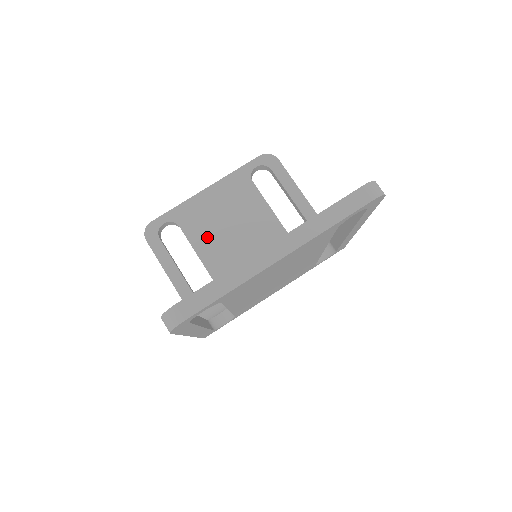
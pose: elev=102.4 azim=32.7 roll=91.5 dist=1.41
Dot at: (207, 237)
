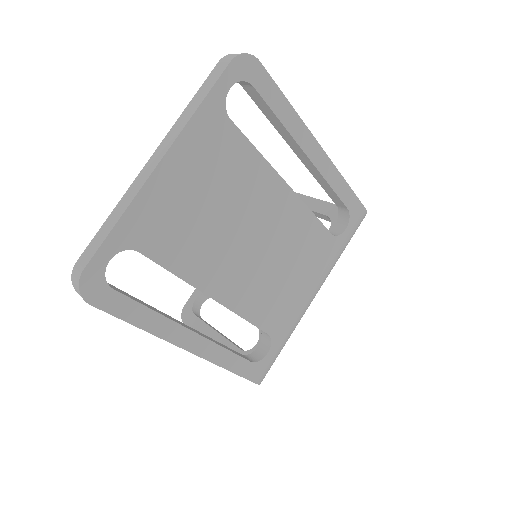
Dot at: occluded
